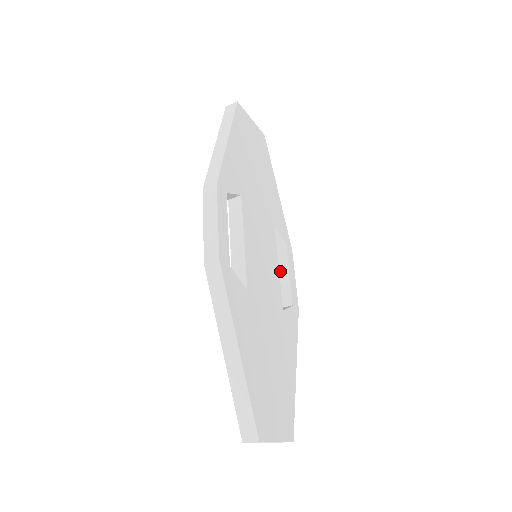
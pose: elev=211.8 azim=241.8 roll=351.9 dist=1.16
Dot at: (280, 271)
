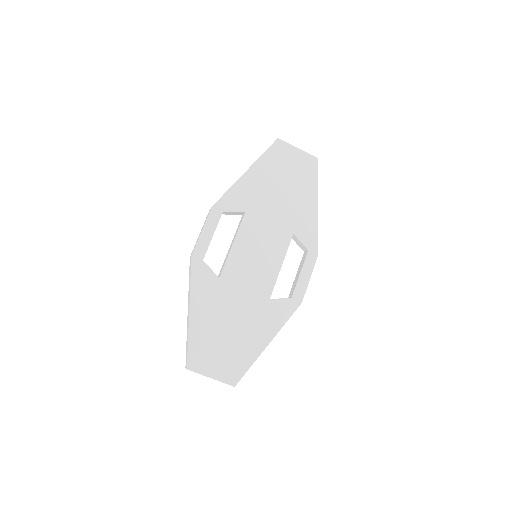
Dot at: (298, 270)
